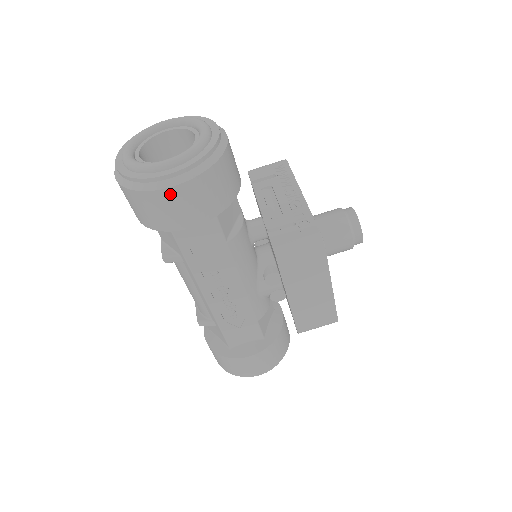
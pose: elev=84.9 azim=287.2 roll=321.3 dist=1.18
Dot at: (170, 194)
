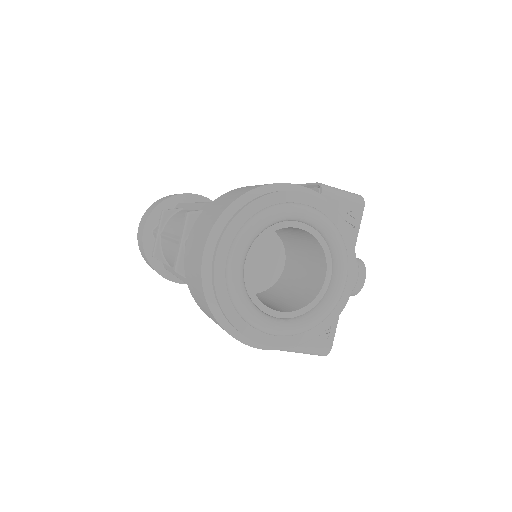
Dot at: occluded
